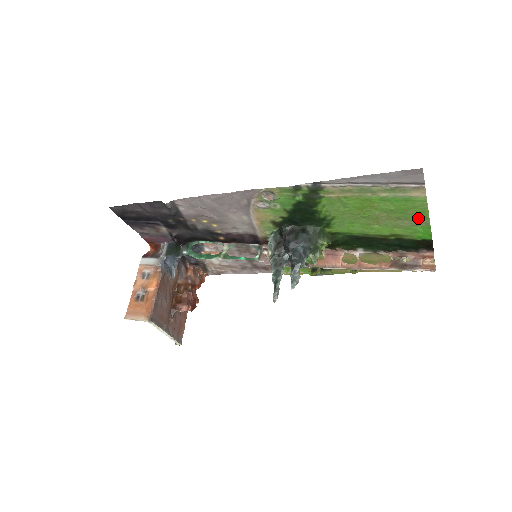
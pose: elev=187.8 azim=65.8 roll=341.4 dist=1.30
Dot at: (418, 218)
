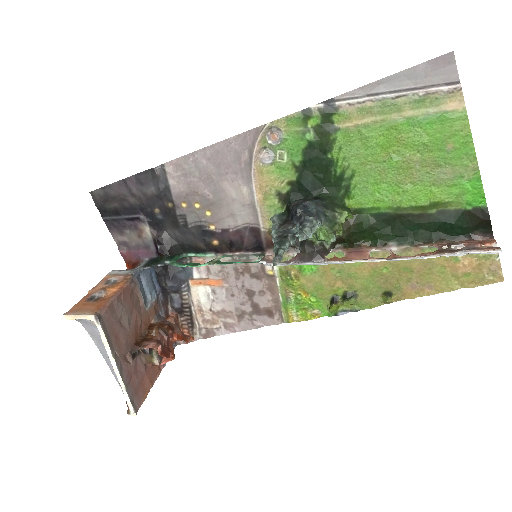
Dot at: (461, 159)
